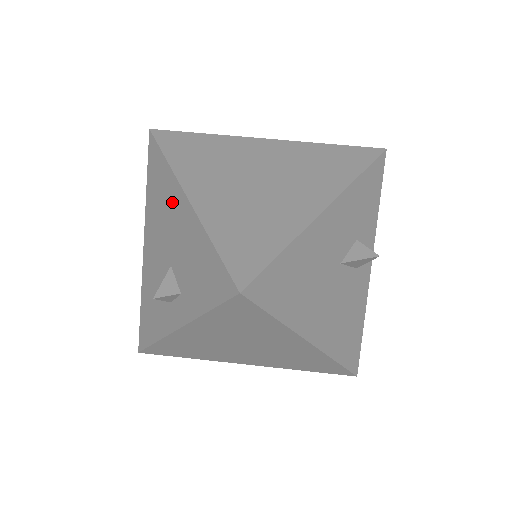
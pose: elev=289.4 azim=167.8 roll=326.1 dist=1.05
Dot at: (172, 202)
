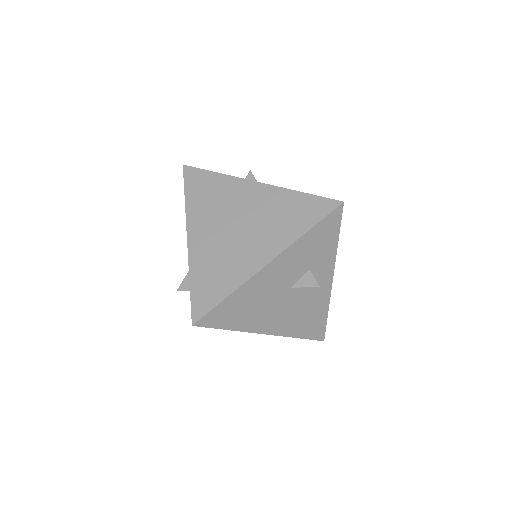
Dot at: occluded
